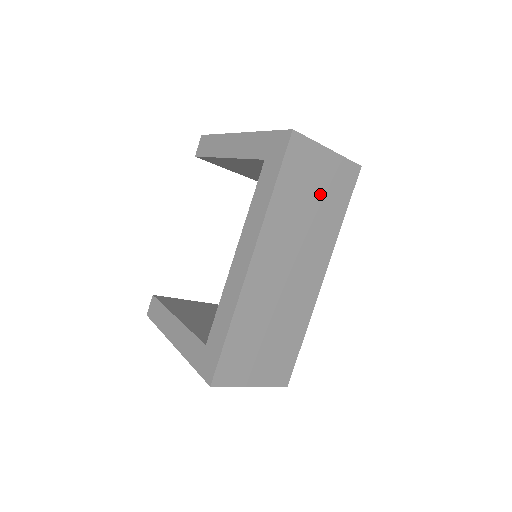
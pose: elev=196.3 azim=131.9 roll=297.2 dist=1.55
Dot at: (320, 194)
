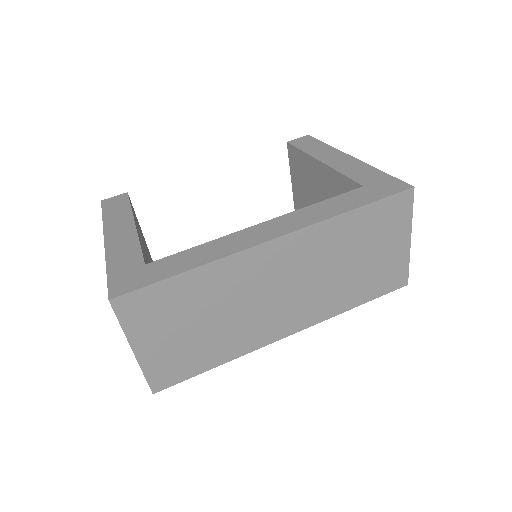
Dot at: (368, 263)
